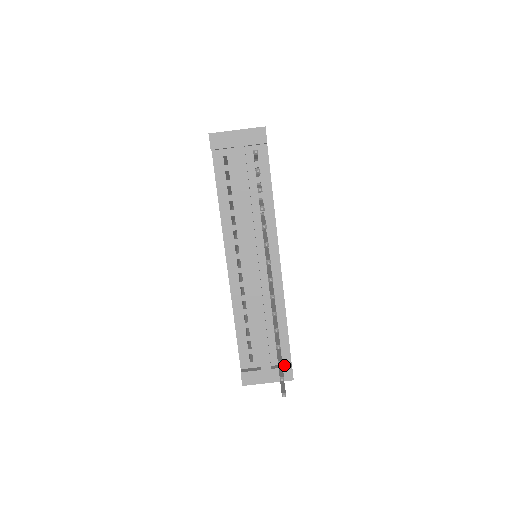
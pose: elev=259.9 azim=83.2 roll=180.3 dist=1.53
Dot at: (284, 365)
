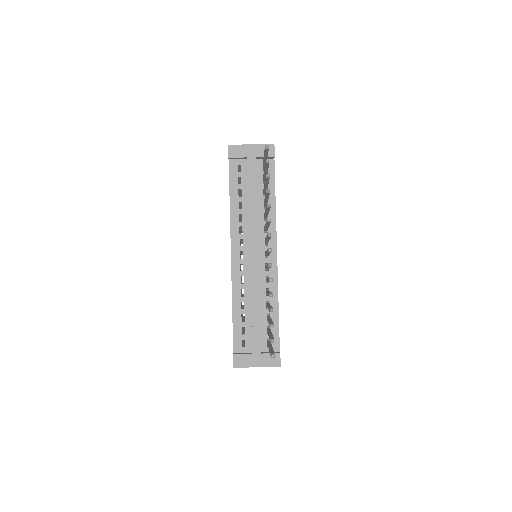
Dot at: occluded
